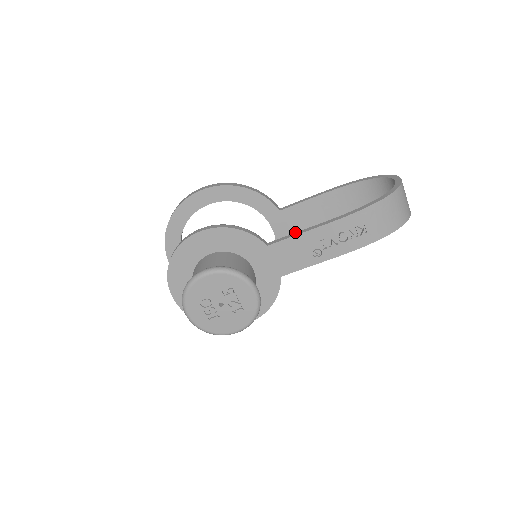
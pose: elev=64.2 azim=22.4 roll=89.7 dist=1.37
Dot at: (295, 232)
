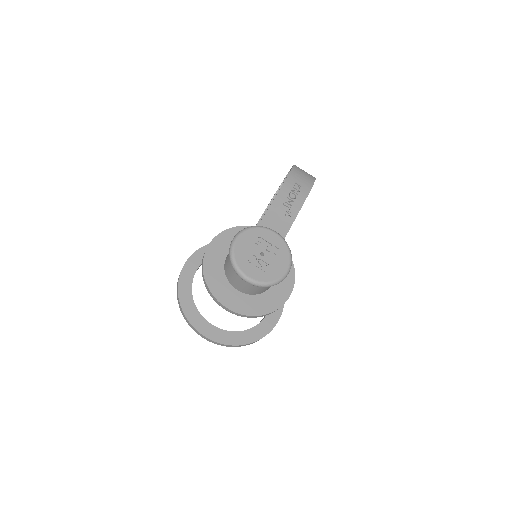
Dot at: occluded
